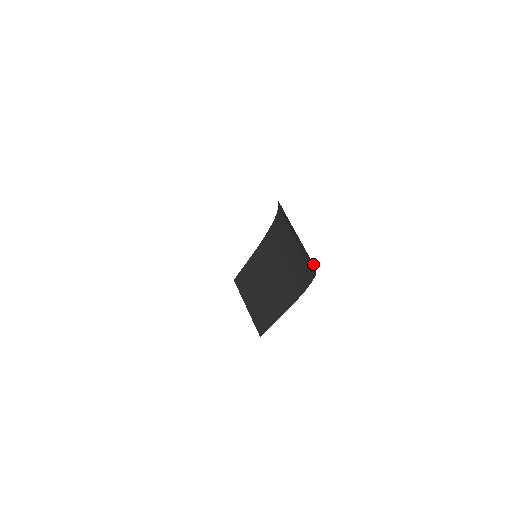
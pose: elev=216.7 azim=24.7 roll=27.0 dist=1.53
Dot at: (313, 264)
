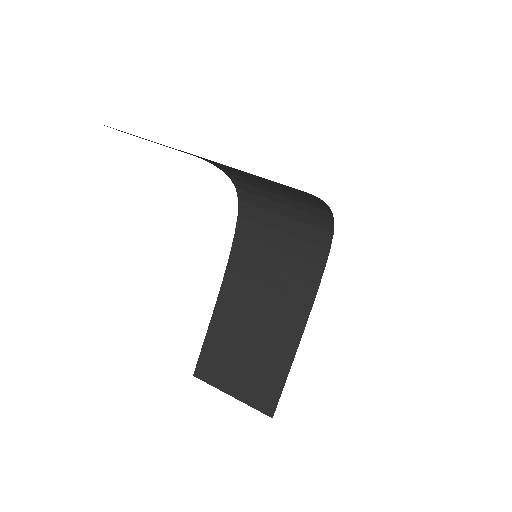
Dot at: (326, 232)
